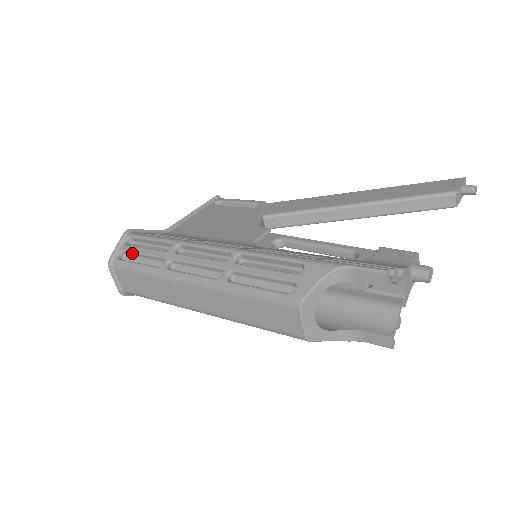
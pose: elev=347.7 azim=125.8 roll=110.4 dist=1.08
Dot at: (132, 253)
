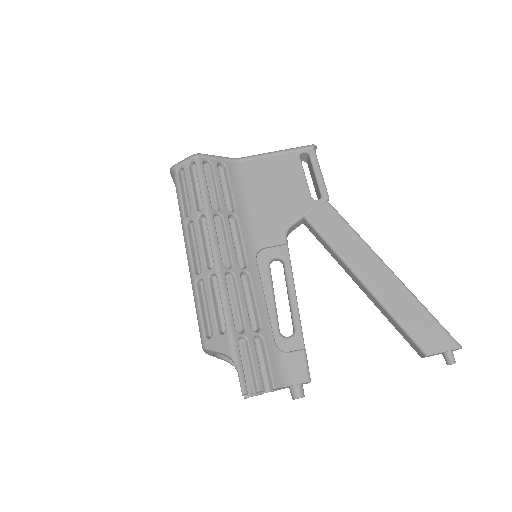
Dot at: (185, 179)
